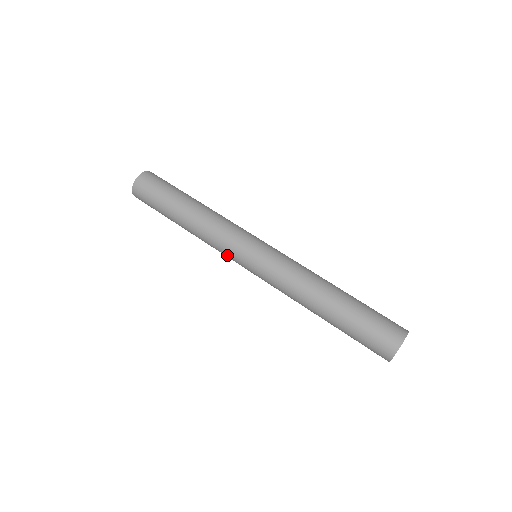
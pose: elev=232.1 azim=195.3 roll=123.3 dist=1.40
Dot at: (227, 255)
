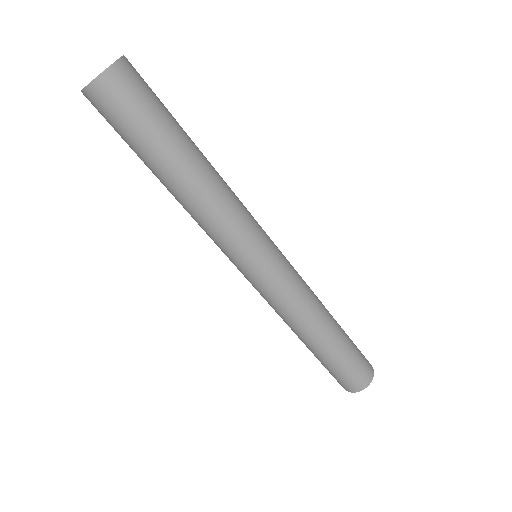
Dot at: (226, 249)
